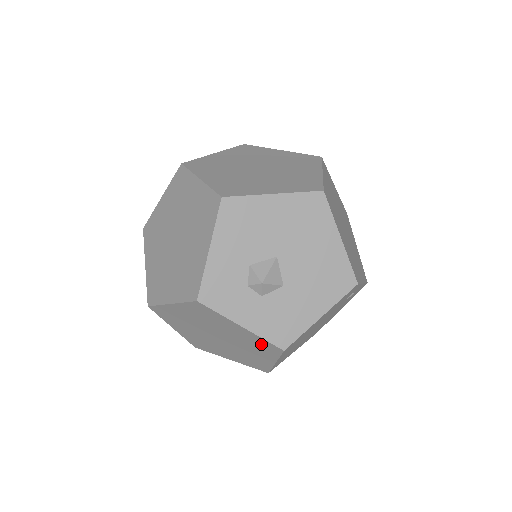
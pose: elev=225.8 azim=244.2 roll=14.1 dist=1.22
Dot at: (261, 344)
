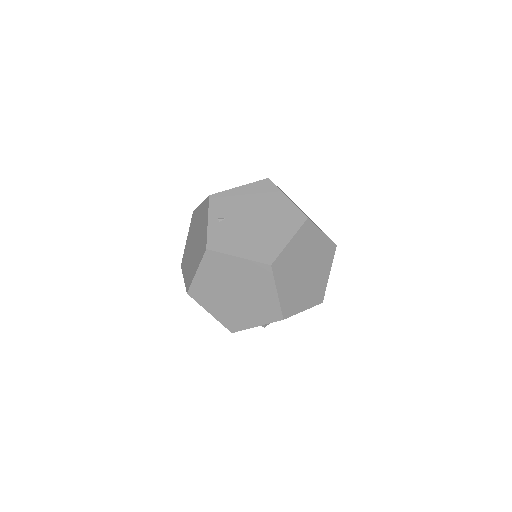
Dot at: occluded
